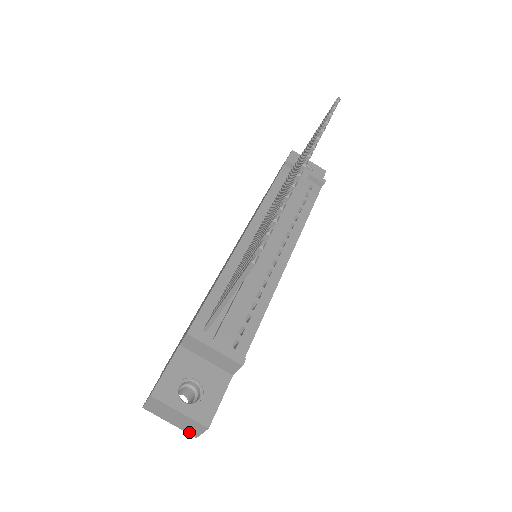
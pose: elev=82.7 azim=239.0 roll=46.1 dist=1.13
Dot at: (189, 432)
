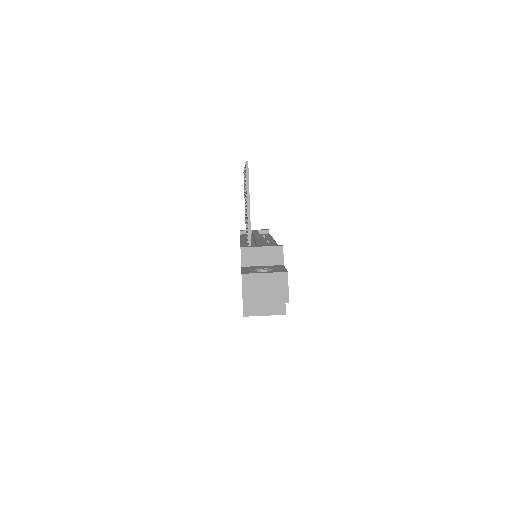
Dot at: (281, 300)
